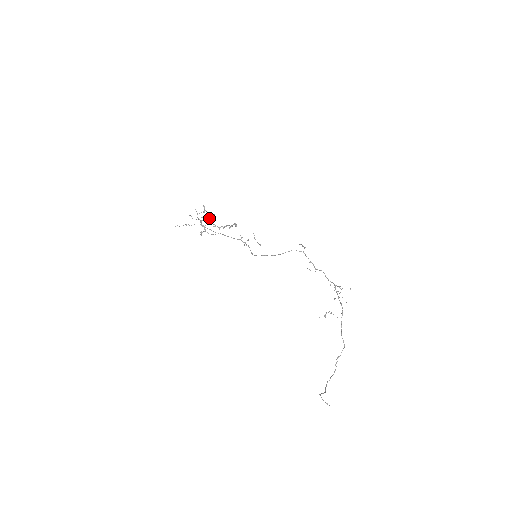
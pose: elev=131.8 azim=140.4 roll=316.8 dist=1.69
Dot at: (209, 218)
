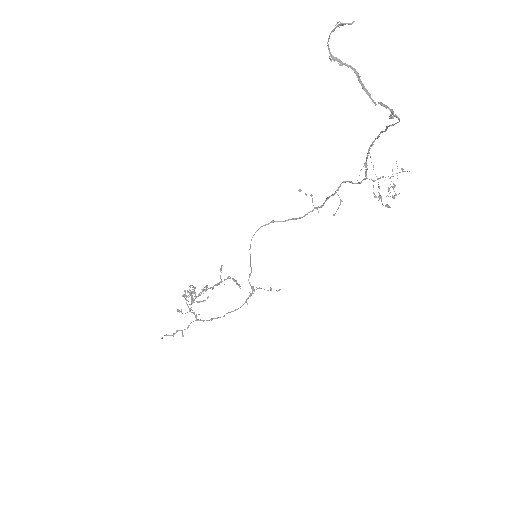
Dot at: (200, 294)
